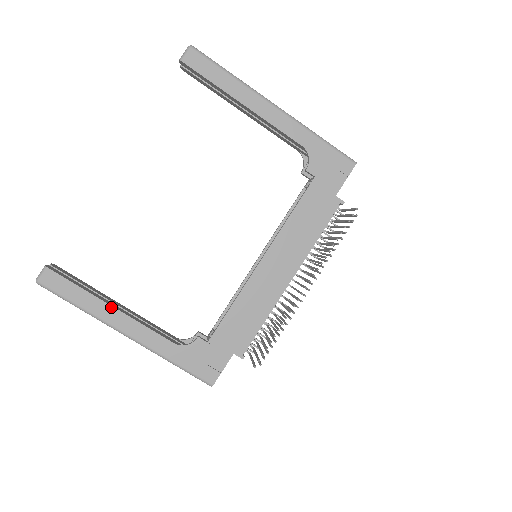
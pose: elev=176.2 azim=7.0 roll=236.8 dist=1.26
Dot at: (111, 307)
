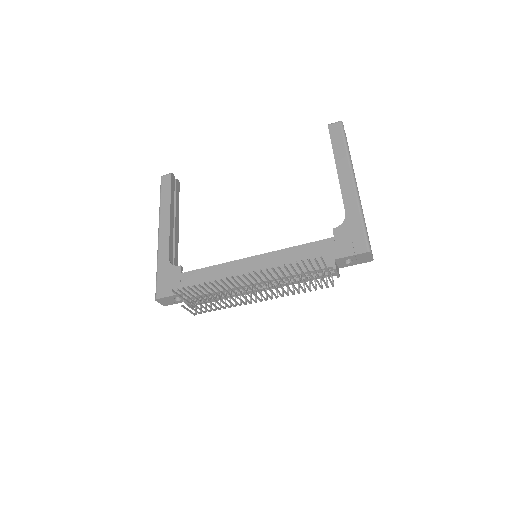
Dot at: (169, 213)
